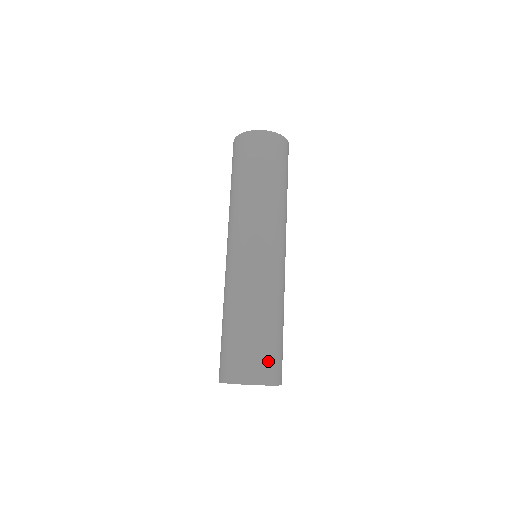
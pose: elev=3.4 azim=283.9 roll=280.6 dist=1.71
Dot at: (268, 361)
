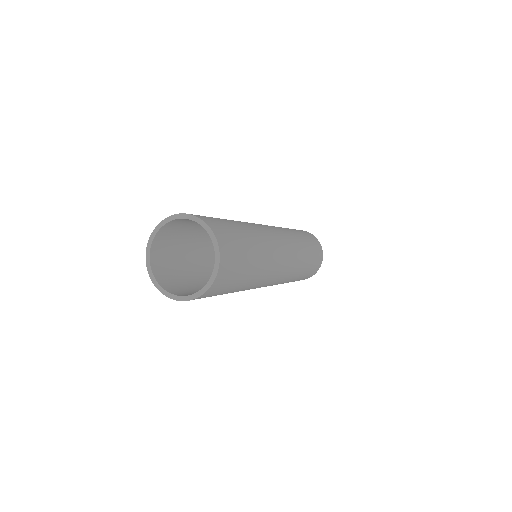
Dot at: (207, 217)
